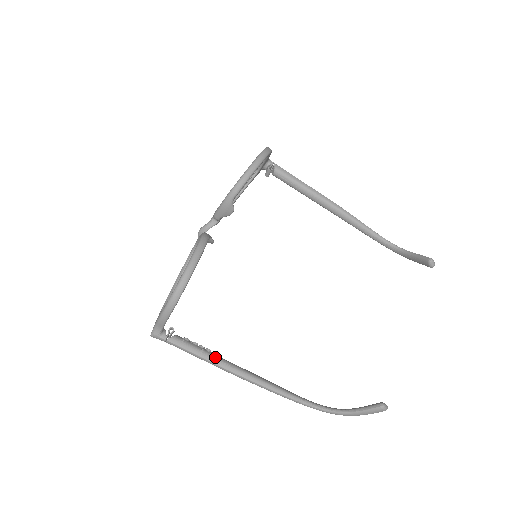
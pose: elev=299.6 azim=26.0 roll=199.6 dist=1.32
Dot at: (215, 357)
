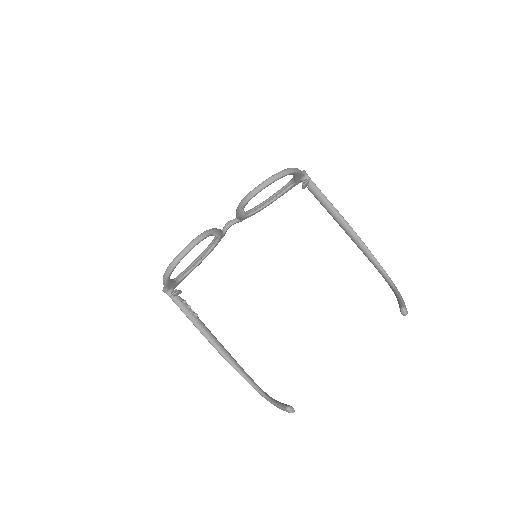
Dot at: (197, 321)
